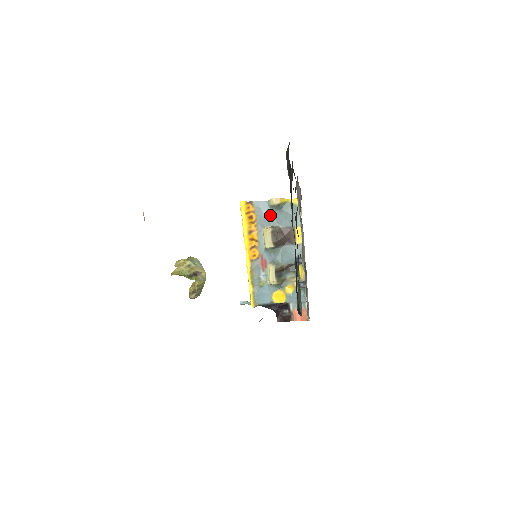
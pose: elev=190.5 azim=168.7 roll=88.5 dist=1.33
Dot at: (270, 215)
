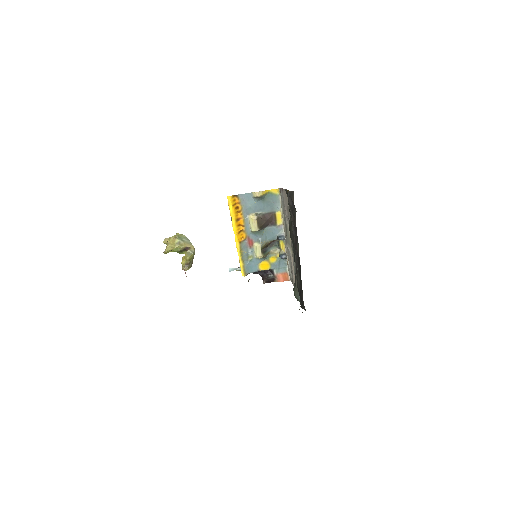
Dot at: (254, 204)
